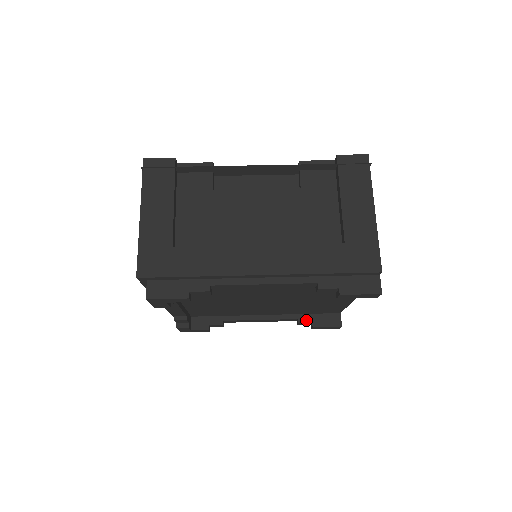
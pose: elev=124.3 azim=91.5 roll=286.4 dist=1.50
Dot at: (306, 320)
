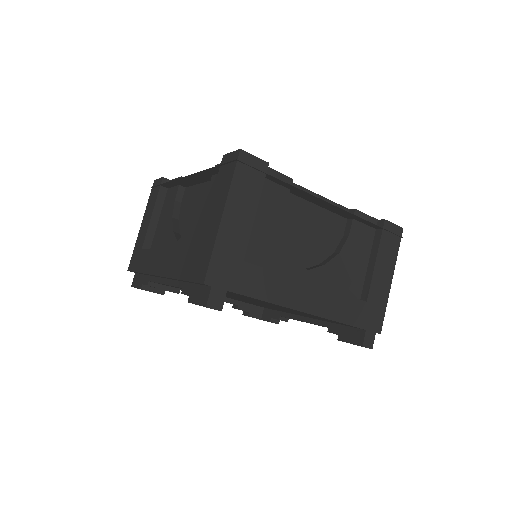
Dot at: (334, 330)
